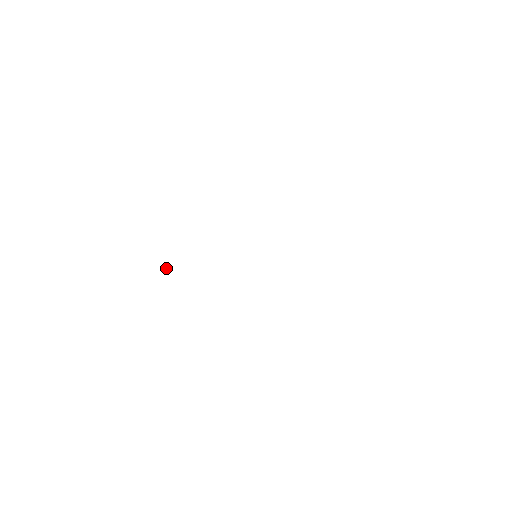
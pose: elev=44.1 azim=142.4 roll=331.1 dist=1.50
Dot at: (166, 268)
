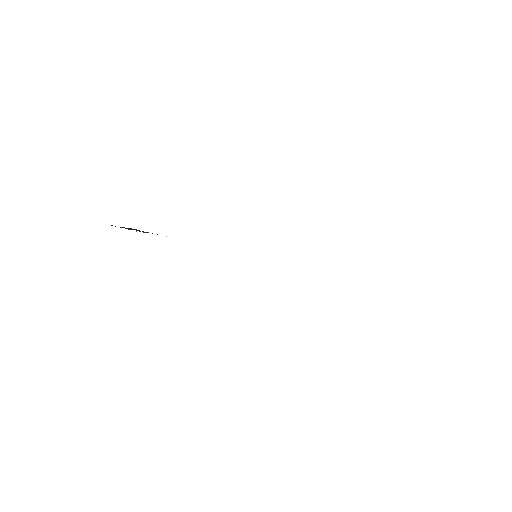
Dot at: occluded
